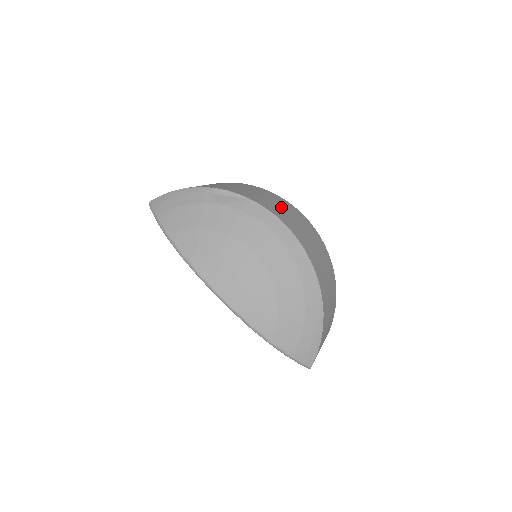
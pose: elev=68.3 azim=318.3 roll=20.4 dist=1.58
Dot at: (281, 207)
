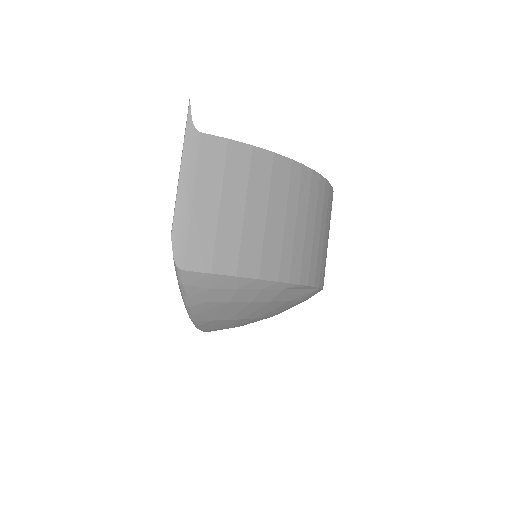
Dot at: occluded
